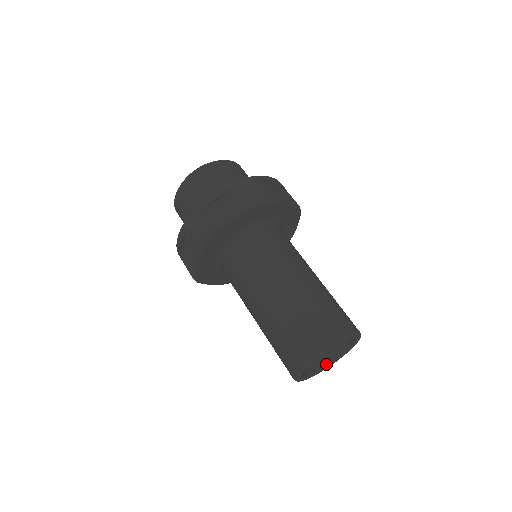
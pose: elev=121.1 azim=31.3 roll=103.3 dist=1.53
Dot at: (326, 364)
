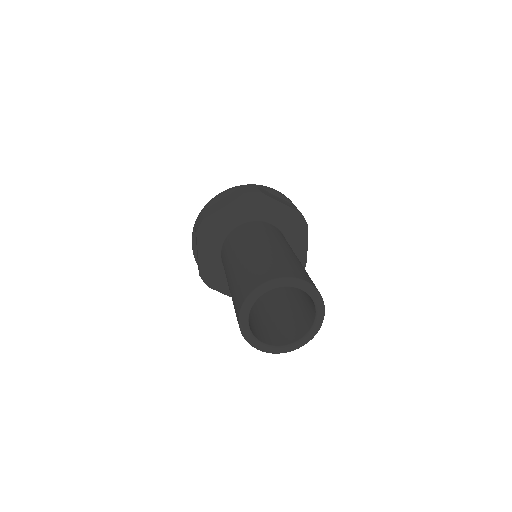
Dot at: (294, 341)
